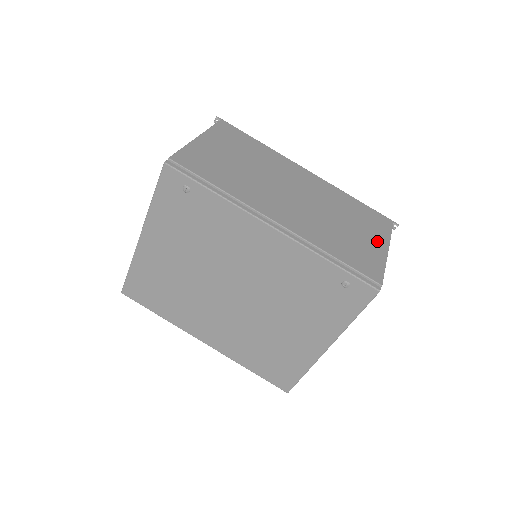
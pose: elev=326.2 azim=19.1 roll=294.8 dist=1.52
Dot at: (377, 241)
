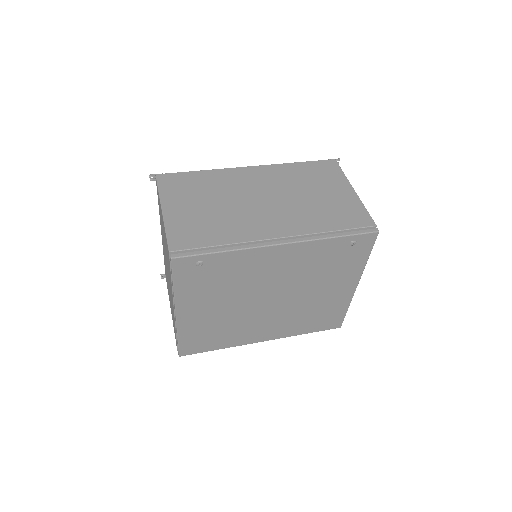
Dot at: (342, 189)
